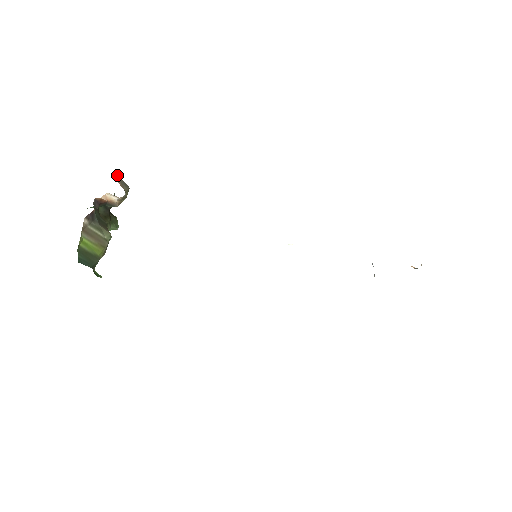
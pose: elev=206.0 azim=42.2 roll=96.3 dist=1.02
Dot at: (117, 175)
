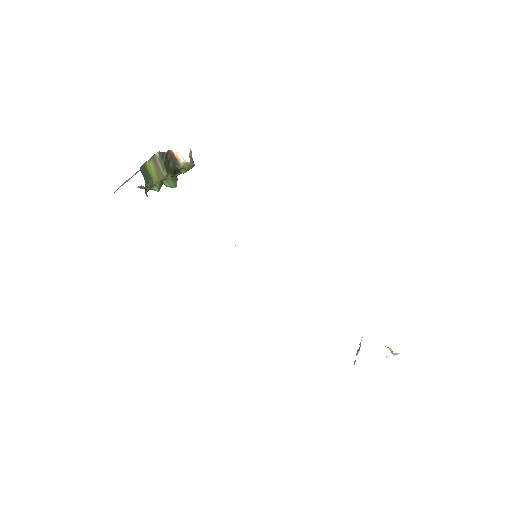
Dot at: (191, 151)
